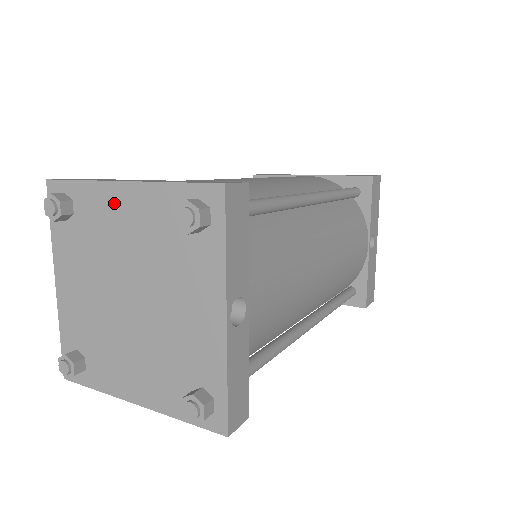
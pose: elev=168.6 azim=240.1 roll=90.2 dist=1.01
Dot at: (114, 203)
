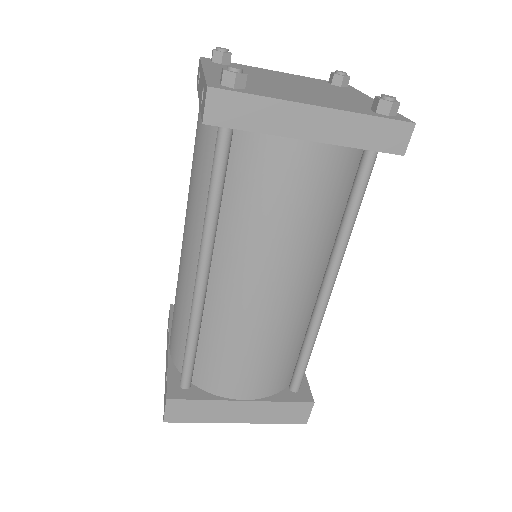
Dot at: (271, 72)
